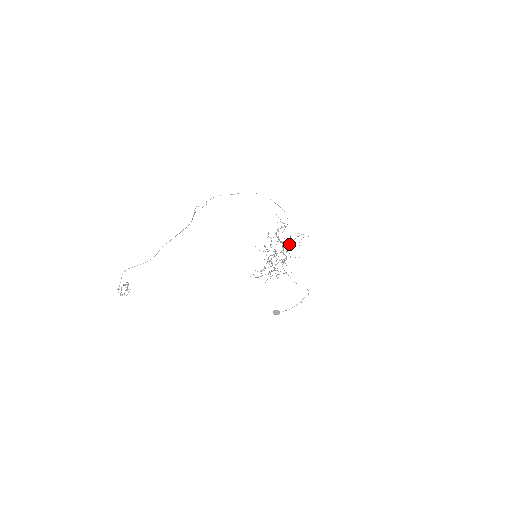
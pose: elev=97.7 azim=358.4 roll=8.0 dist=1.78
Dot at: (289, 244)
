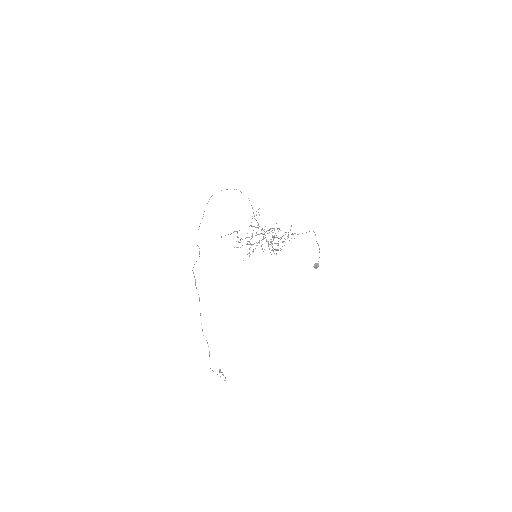
Dot at: occluded
